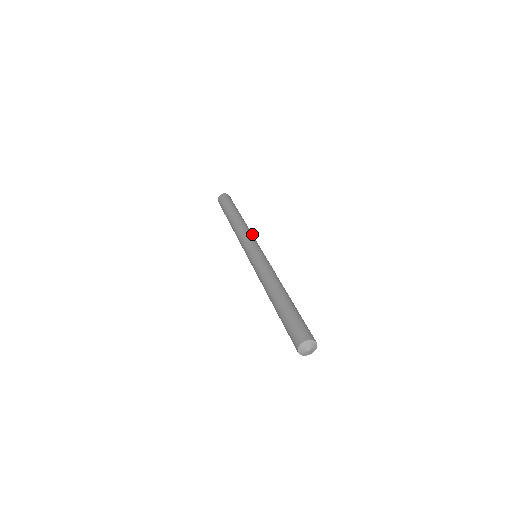
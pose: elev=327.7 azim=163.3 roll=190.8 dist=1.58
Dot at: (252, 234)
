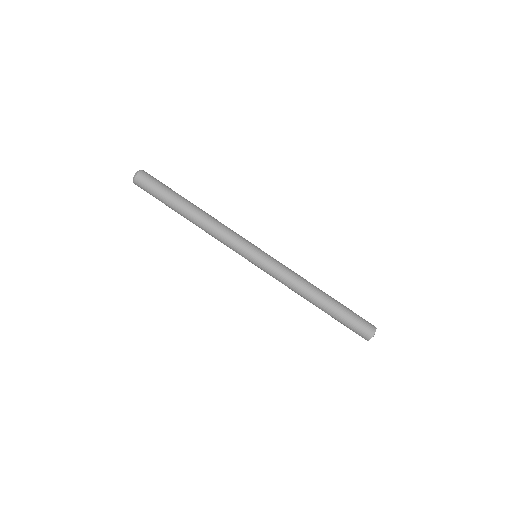
Dot at: (225, 234)
